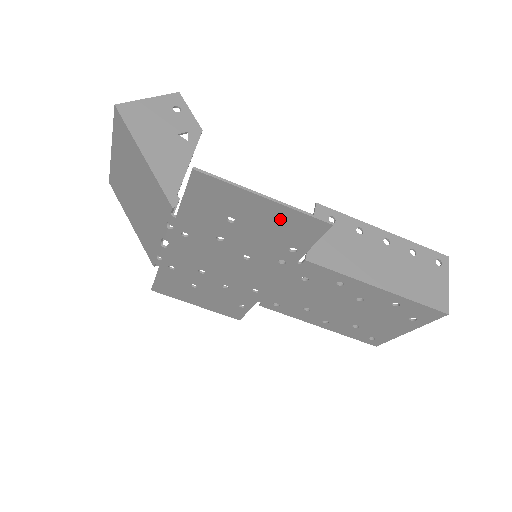
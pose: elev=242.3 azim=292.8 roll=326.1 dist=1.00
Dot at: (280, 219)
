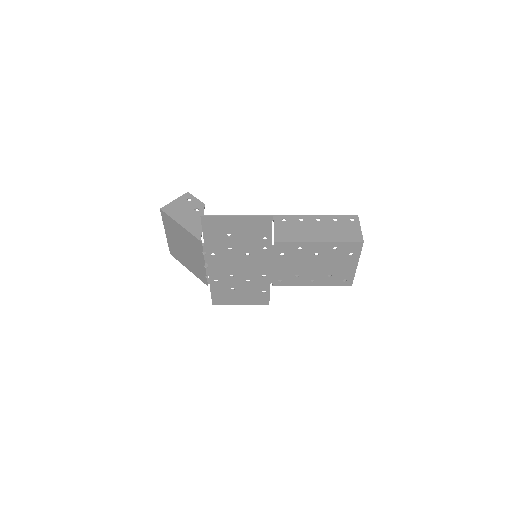
Dot at: (249, 224)
